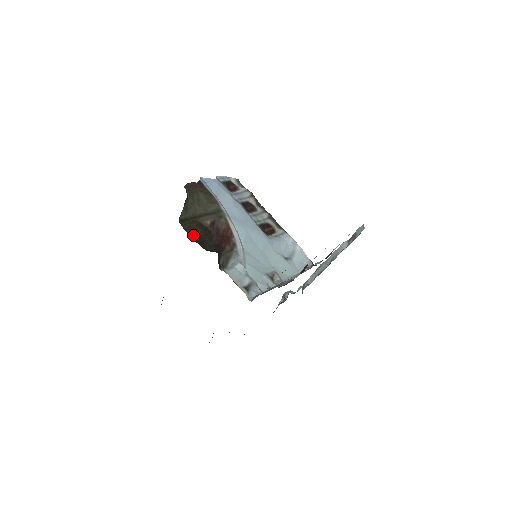
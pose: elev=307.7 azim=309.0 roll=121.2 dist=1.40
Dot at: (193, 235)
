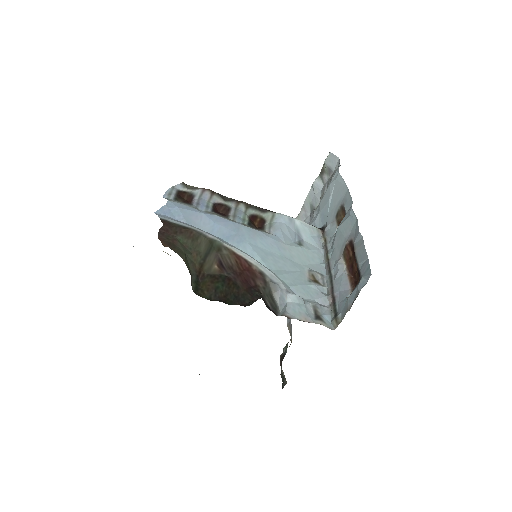
Dot at: (220, 298)
